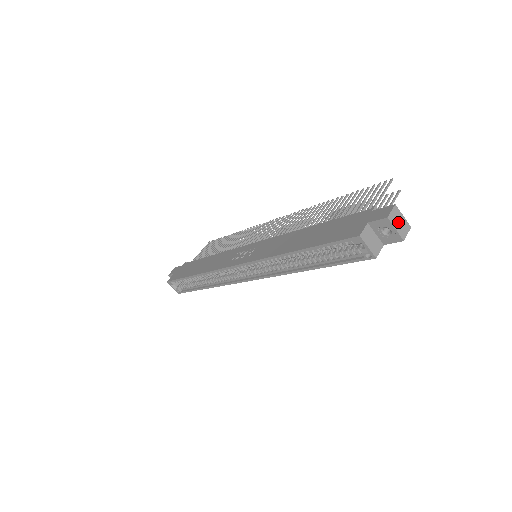
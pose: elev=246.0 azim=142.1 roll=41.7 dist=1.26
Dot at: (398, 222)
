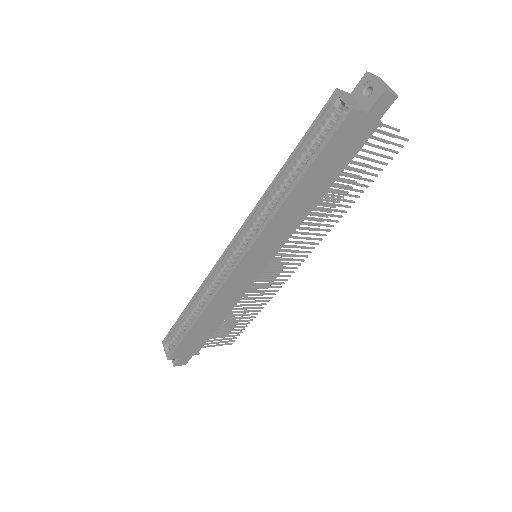
Dot at: (380, 82)
